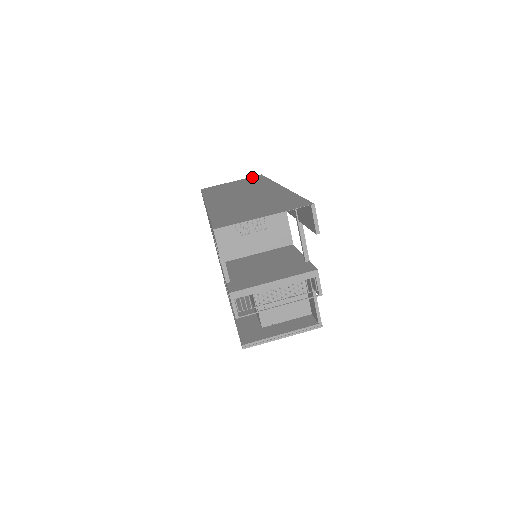
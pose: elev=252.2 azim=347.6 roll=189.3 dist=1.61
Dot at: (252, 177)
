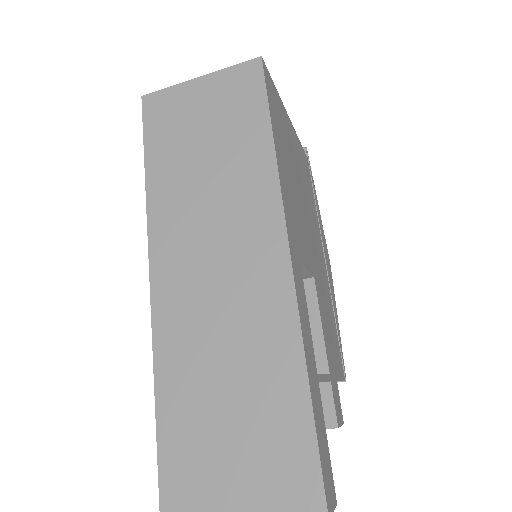
Dot at: (241, 73)
